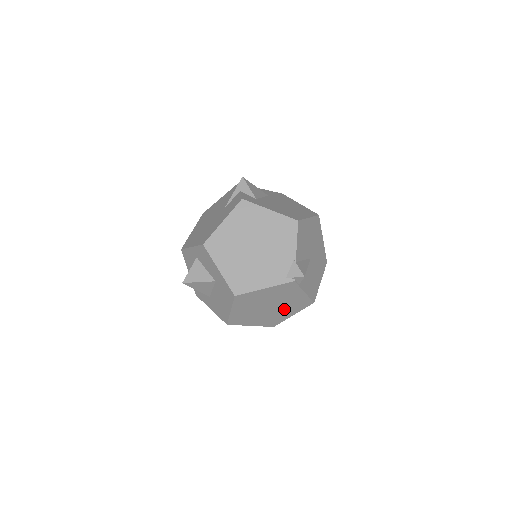
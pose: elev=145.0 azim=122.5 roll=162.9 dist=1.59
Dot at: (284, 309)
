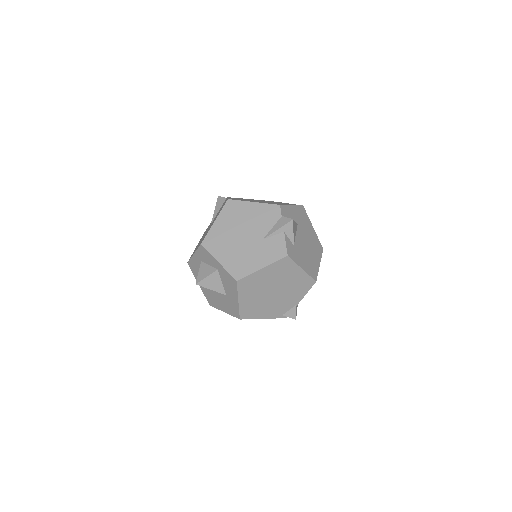
Dot at: occluded
